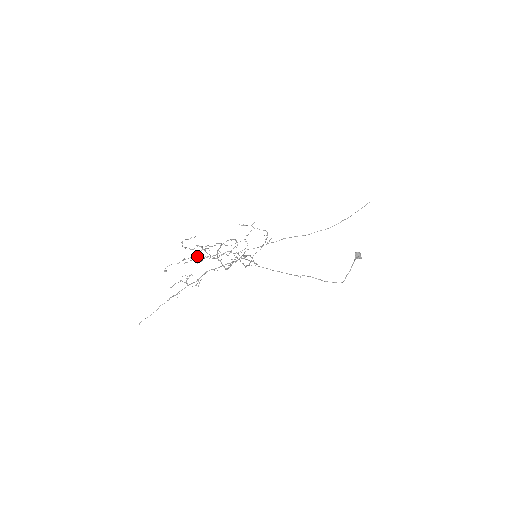
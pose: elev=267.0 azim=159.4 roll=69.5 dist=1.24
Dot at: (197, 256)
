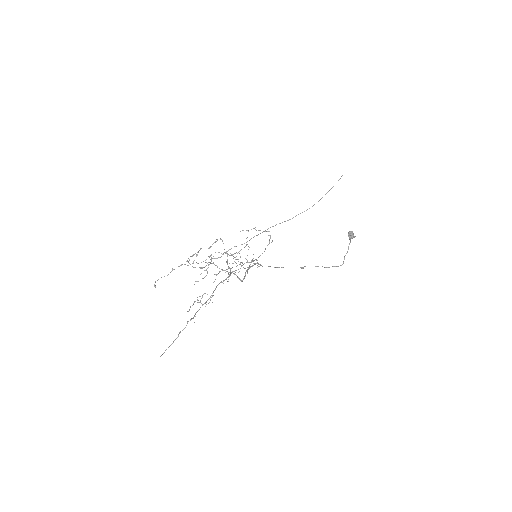
Dot at: occluded
